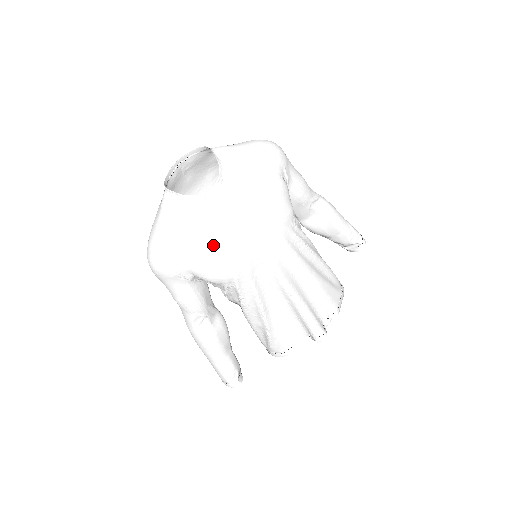
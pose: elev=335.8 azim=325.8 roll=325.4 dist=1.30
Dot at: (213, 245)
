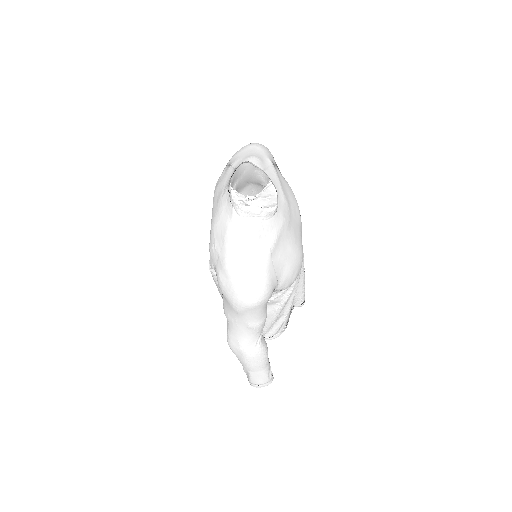
Dot at: (290, 253)
